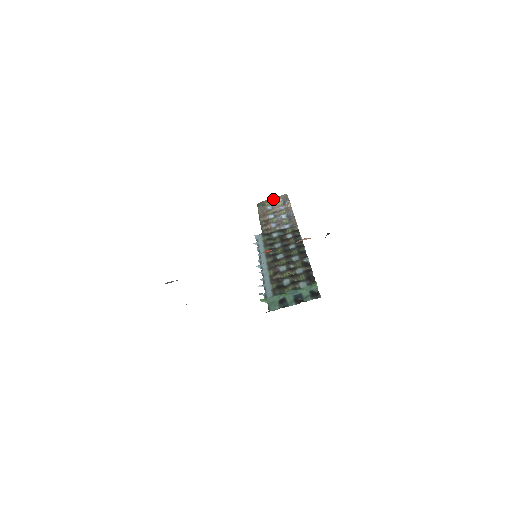
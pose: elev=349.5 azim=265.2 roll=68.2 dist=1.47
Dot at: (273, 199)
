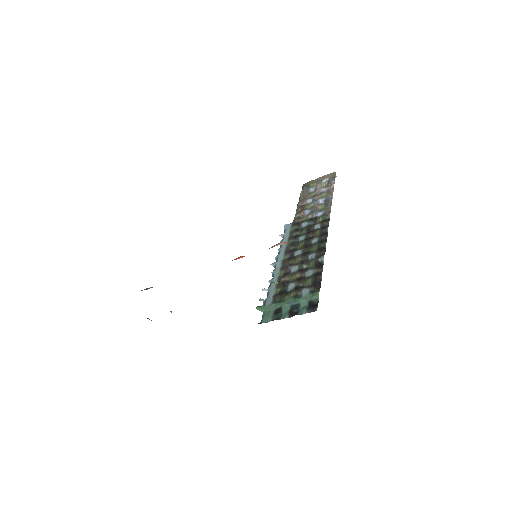
Dot at: (320, 178)
